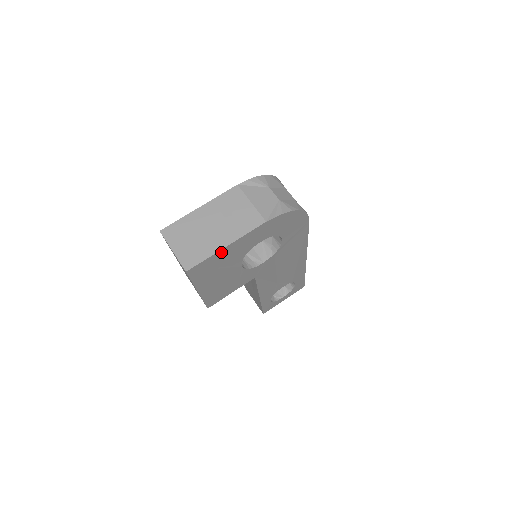
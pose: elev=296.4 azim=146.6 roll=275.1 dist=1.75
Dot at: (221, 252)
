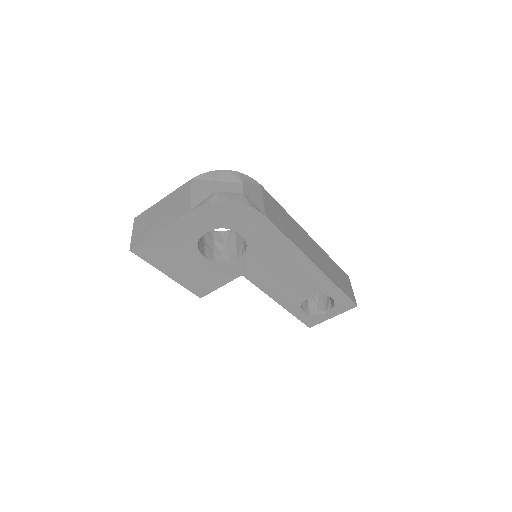
Dot at: (158, 236)
